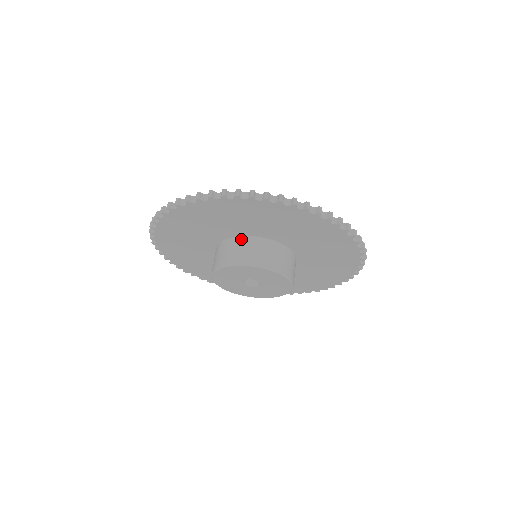
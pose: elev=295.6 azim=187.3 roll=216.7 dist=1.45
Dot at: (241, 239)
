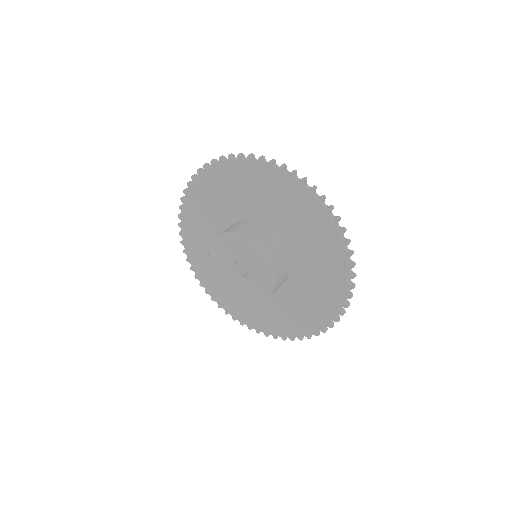
Dot at: (257, 223)
